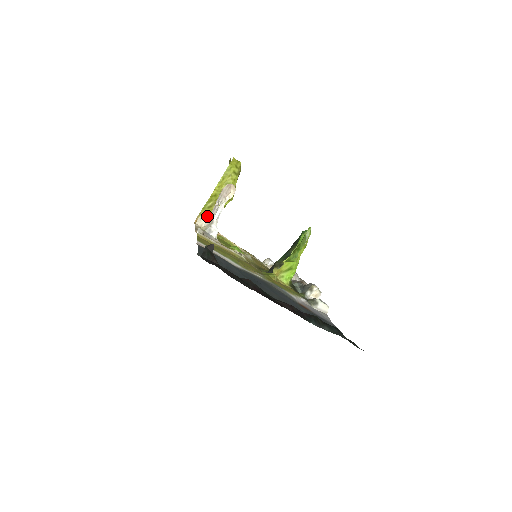
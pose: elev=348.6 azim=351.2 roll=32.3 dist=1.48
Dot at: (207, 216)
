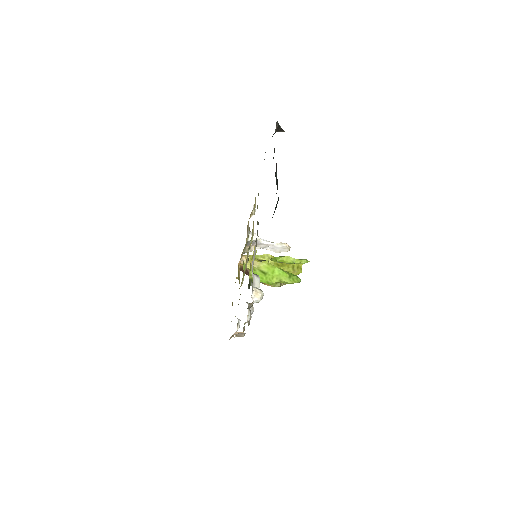
Dot at: occluded
